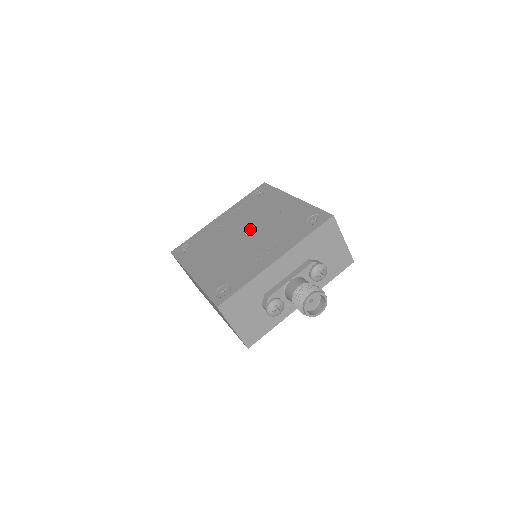
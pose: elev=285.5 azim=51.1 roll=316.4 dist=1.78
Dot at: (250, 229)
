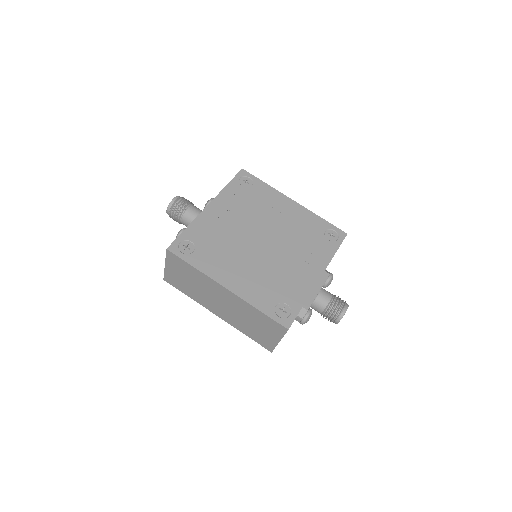
Dot at: (266, 233)
